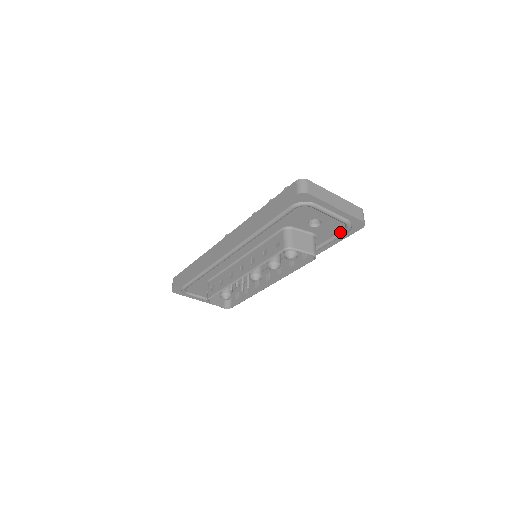
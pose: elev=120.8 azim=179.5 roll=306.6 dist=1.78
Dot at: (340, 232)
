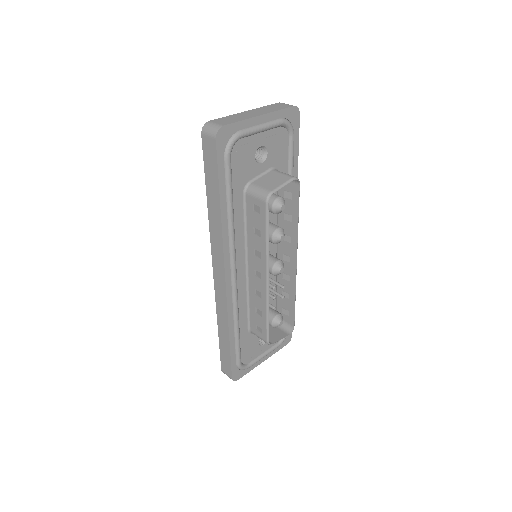
Dot at: (289, 140)
